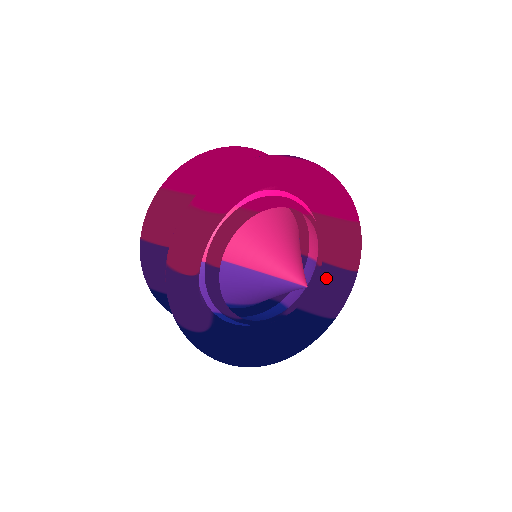
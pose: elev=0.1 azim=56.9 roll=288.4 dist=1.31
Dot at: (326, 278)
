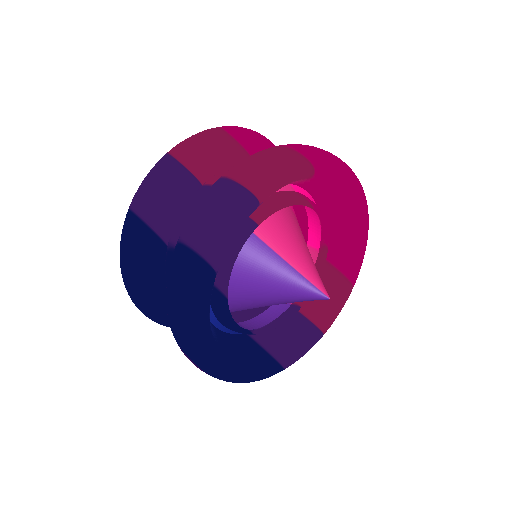
Dot at: (292, 325)
